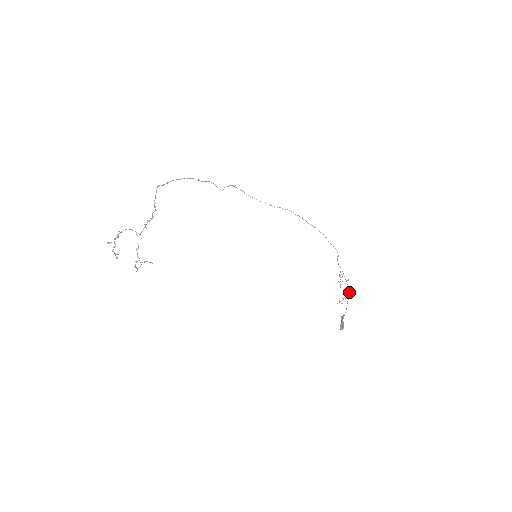
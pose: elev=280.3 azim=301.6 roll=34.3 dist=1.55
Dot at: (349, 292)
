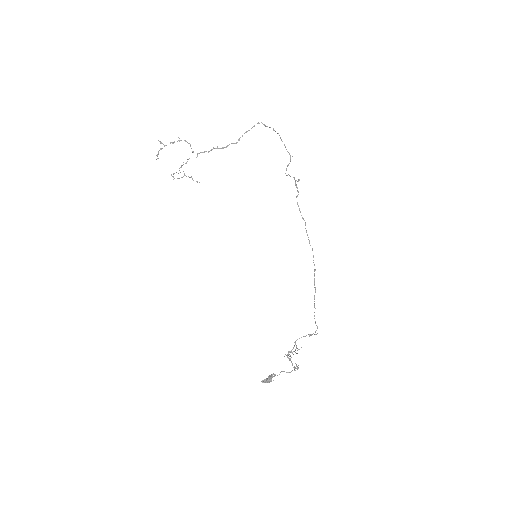
Dot at: (295, 368)
